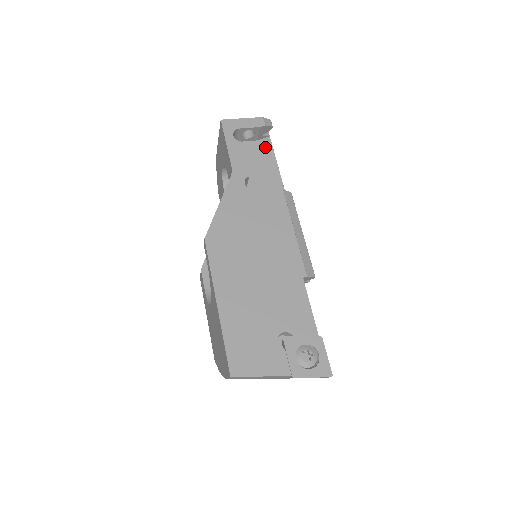
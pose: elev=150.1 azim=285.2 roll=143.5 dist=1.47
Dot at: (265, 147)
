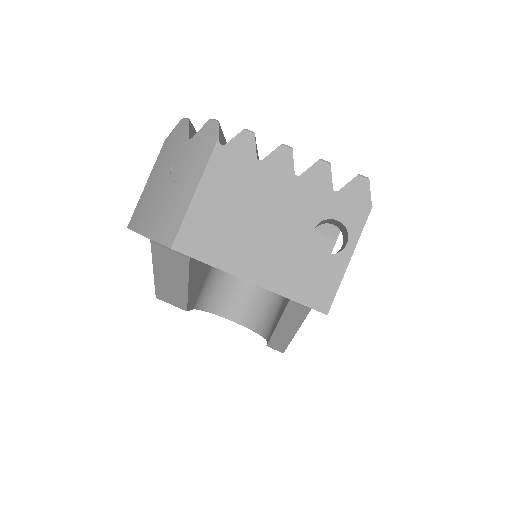
Dot at: occluded
